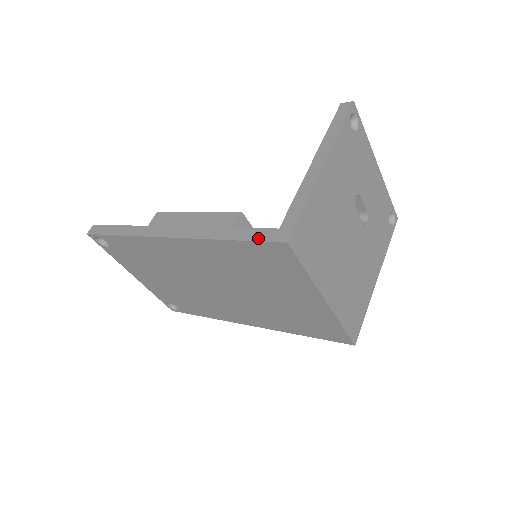
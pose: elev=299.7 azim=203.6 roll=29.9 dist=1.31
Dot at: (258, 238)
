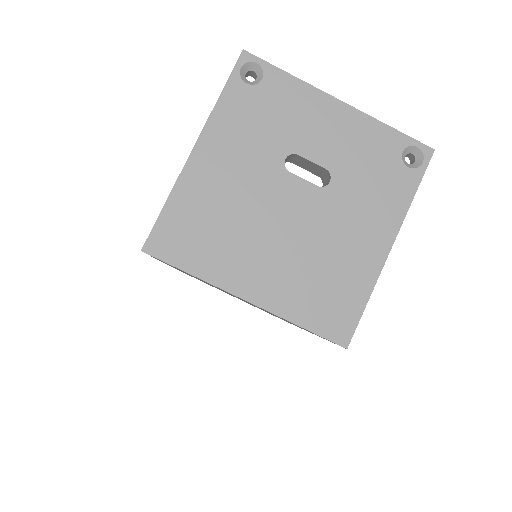
Dot at: occluded
